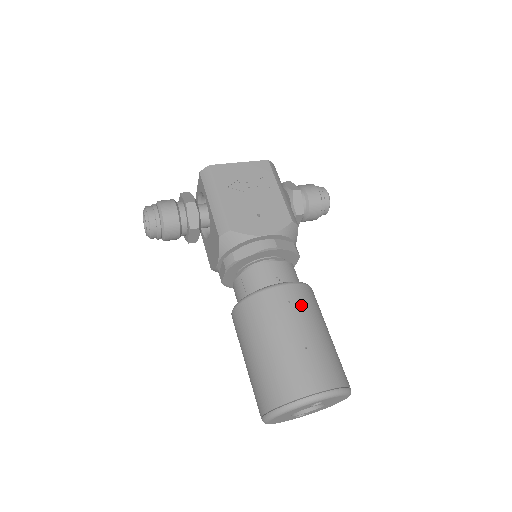
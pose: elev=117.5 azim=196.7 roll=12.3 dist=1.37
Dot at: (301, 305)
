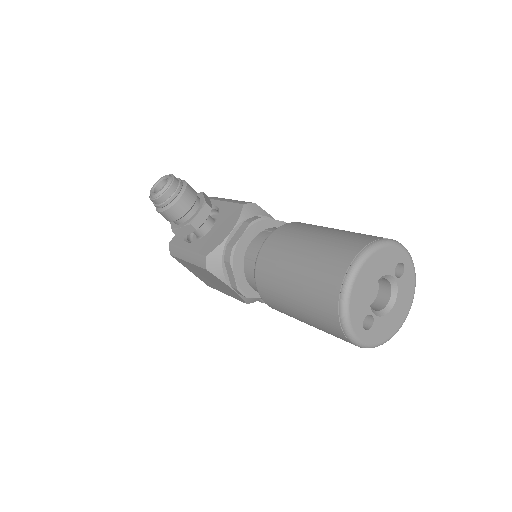
Dot at: occluded
